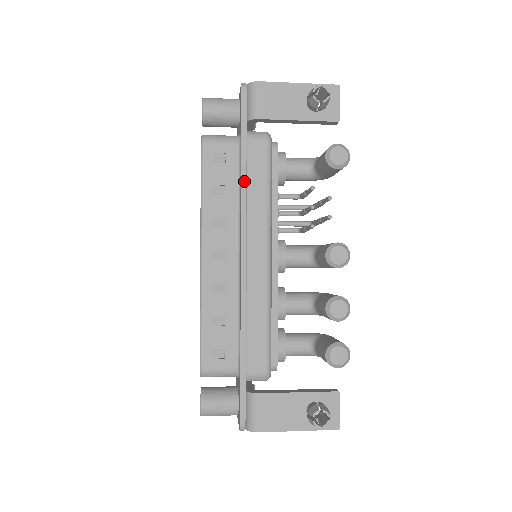
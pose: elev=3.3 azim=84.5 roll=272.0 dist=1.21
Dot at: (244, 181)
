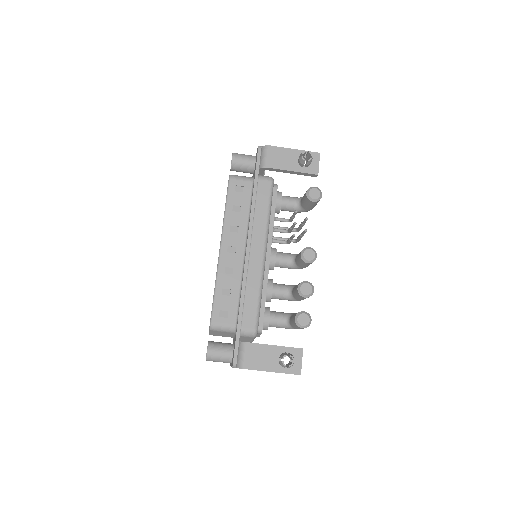
Dot at: (253, 204)
